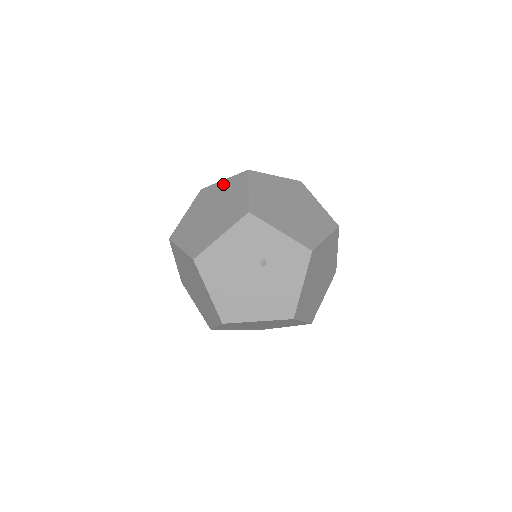
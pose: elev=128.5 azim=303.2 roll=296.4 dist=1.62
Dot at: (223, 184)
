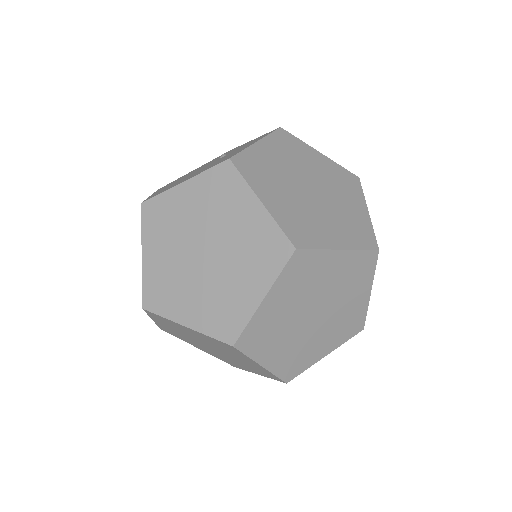
Dot at: occluded
